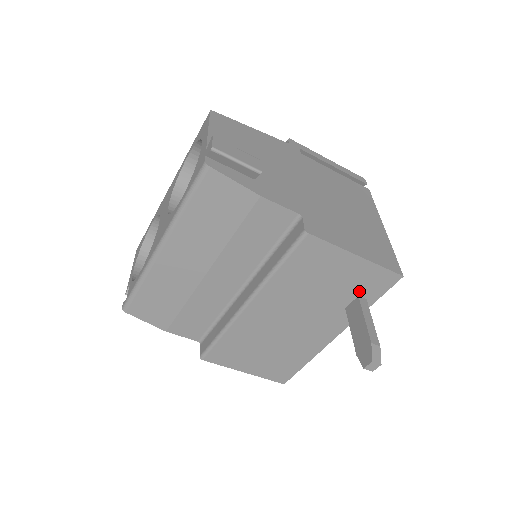
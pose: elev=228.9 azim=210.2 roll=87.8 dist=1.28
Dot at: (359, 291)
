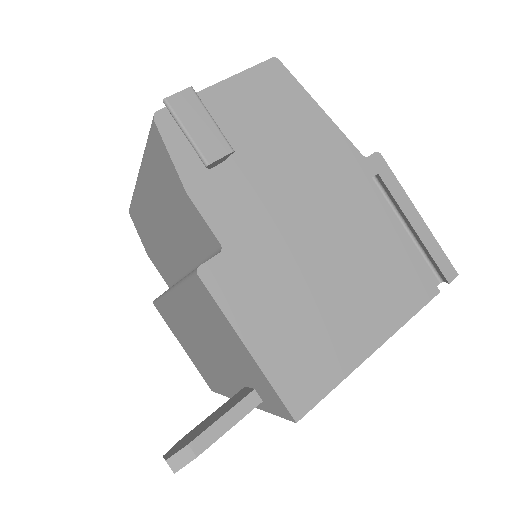
Dot at: (255, 385)
